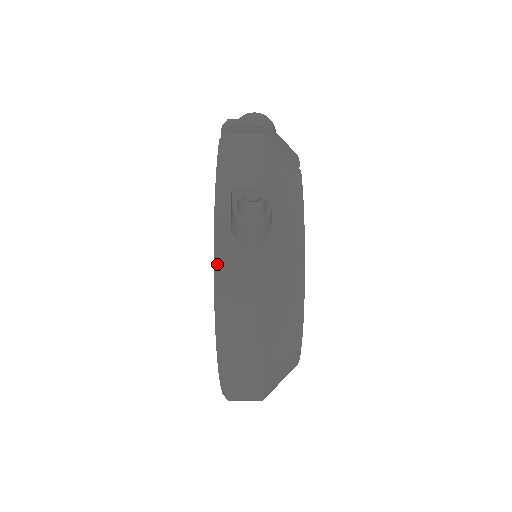
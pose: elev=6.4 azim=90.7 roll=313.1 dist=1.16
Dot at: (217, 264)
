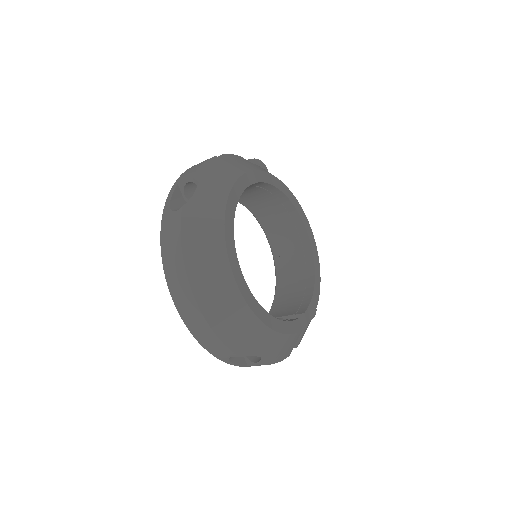
Dot at: (161, 225)
